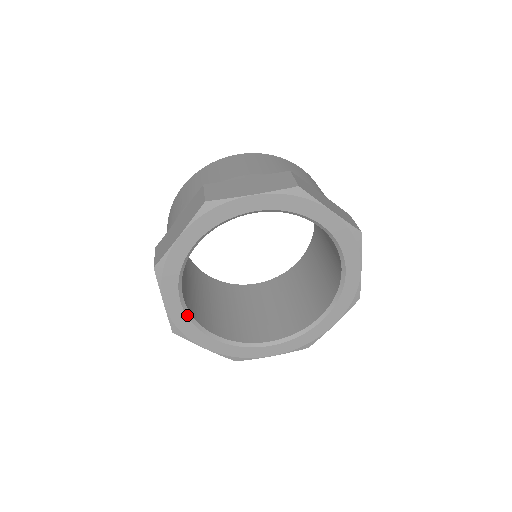
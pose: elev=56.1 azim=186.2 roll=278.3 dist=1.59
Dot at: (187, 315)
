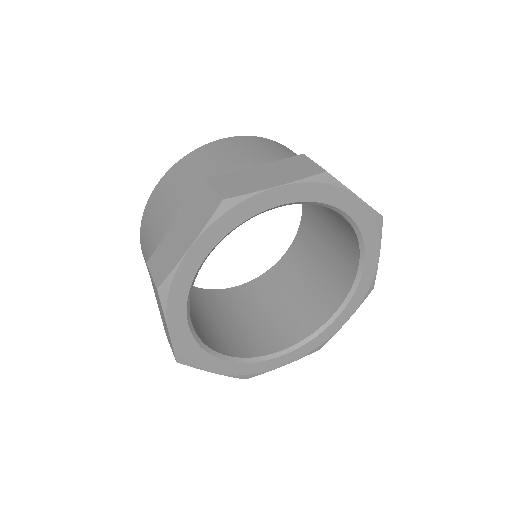
Dot at: (195, 339)
